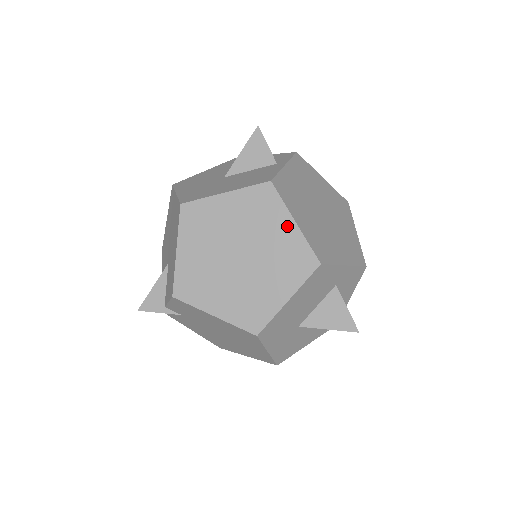
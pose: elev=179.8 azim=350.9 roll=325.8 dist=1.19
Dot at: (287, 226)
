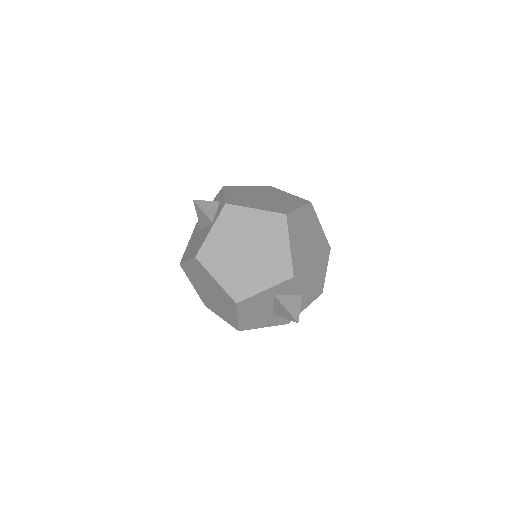
Dot at: (214, 282)
